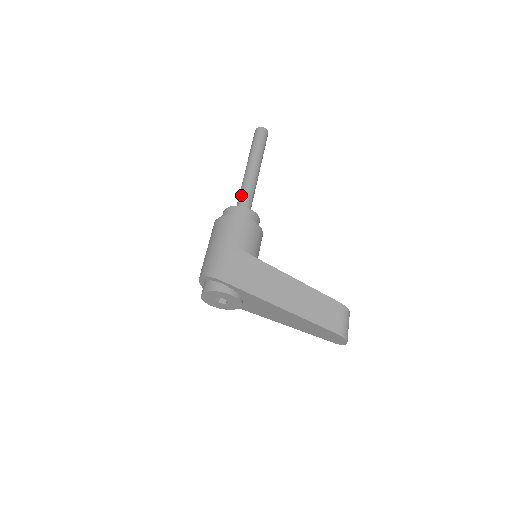
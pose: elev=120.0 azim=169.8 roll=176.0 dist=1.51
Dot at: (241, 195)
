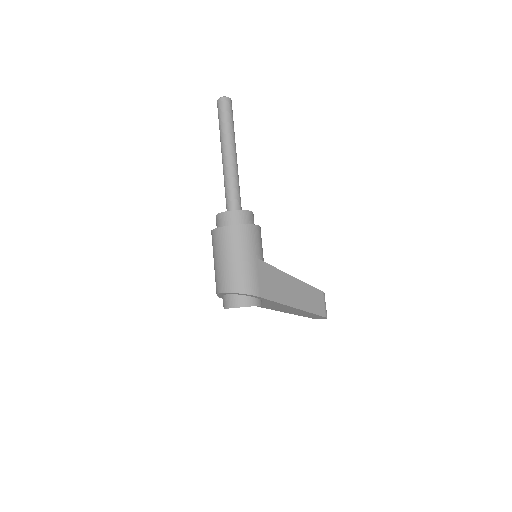
Dot at: (233, 190)
